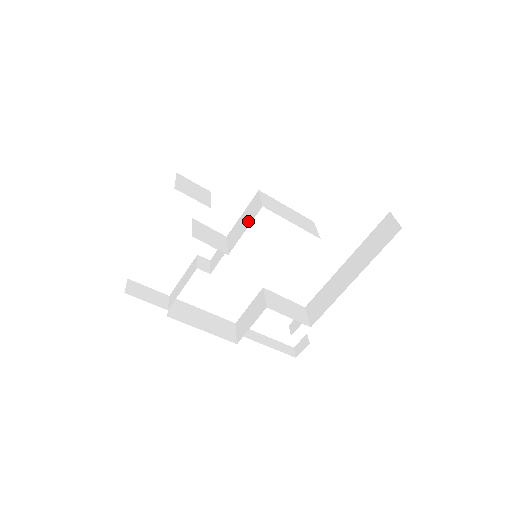
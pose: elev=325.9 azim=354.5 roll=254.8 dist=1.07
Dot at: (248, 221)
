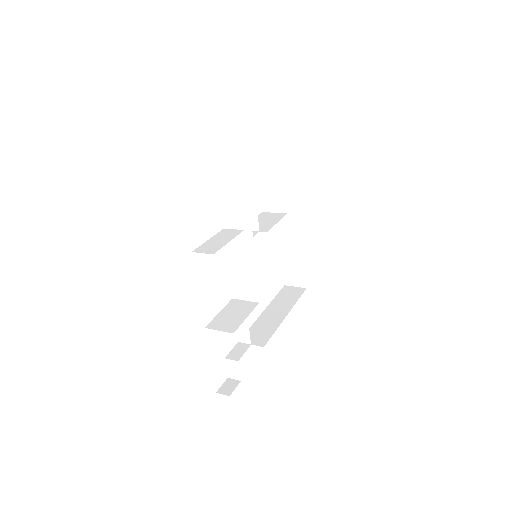
Dot at: (274, 219)
